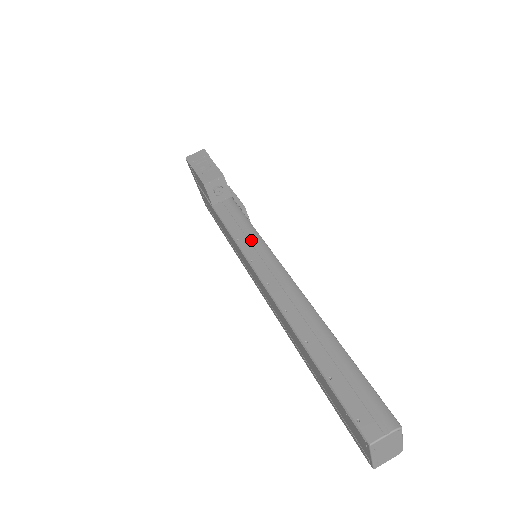
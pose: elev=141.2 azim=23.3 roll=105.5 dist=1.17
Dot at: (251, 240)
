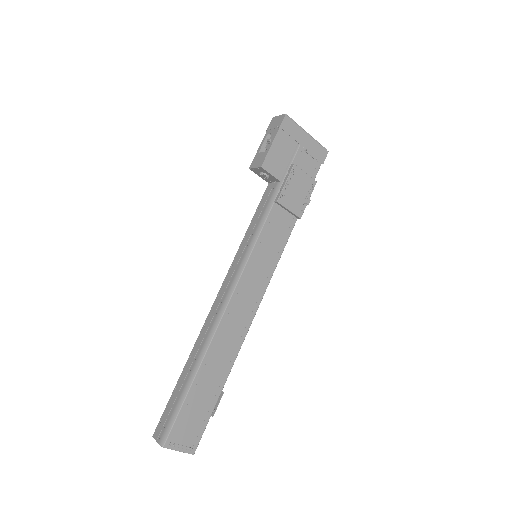
Dot at: (247, 245)
